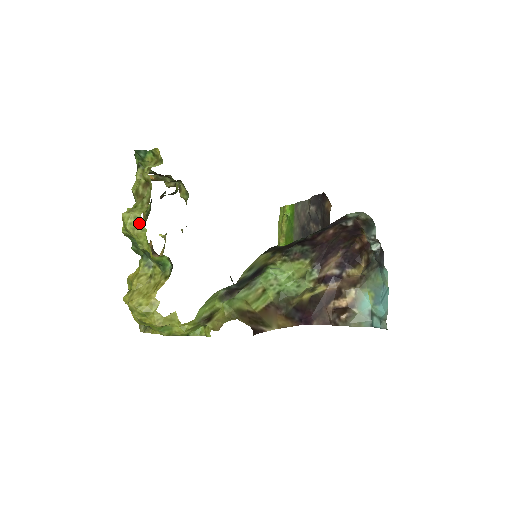
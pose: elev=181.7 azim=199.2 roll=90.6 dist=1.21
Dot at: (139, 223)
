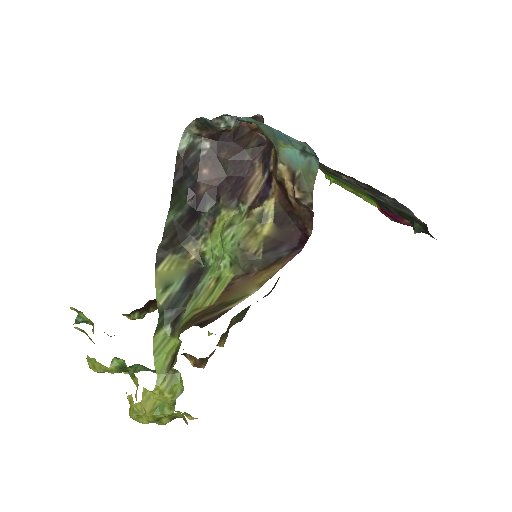
Dot at: (91, 361)
